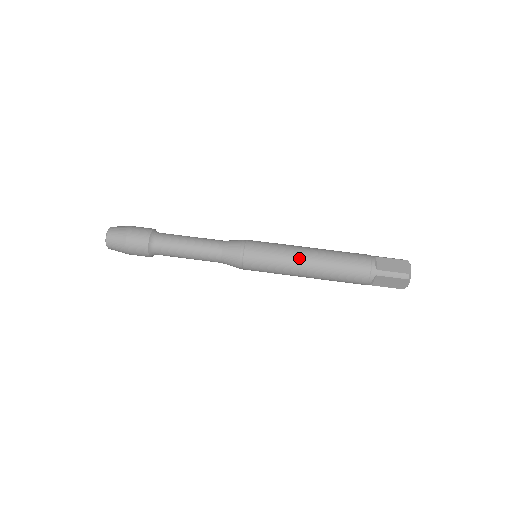
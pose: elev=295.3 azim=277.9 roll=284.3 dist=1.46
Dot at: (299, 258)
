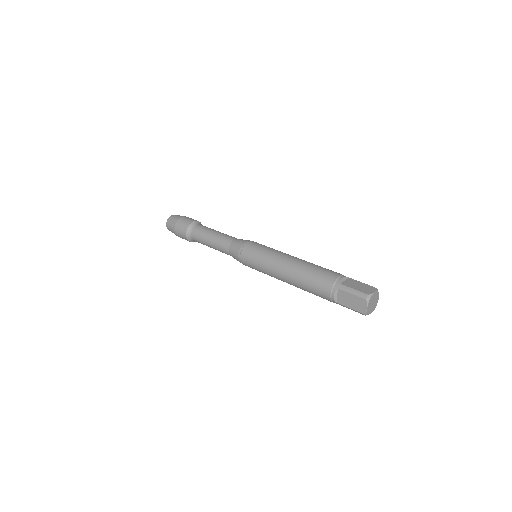
Dot at: (281, 259)
